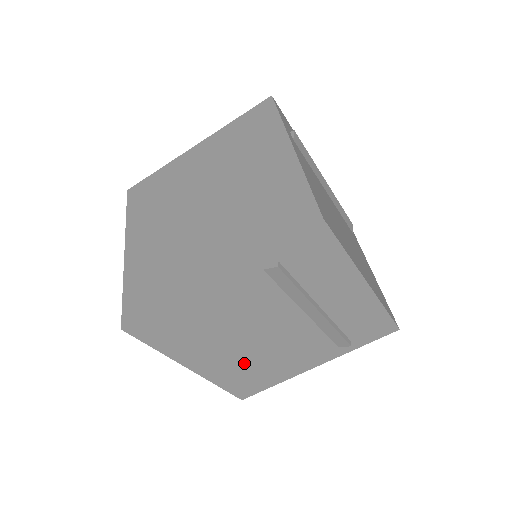
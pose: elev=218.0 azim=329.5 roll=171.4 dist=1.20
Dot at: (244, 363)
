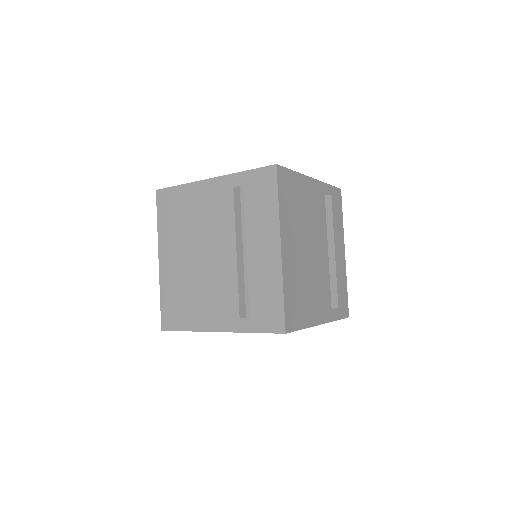
Dot at: (184, 280)
